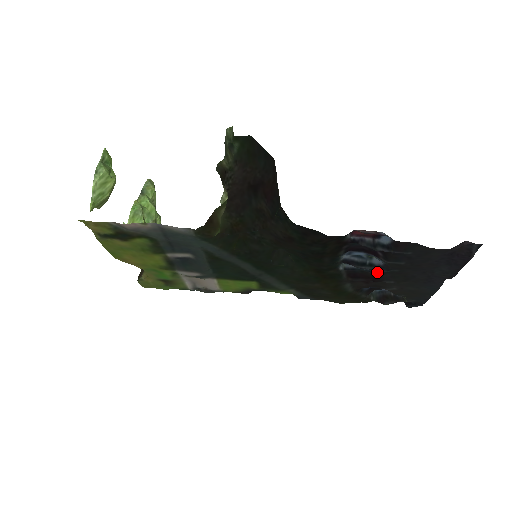
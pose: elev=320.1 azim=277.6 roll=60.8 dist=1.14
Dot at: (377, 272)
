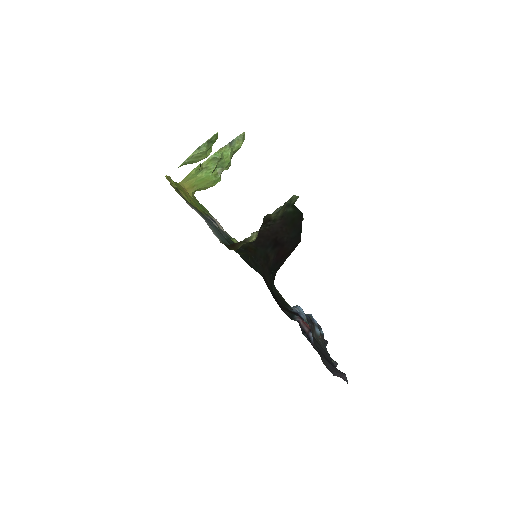
Dot at: occluded
